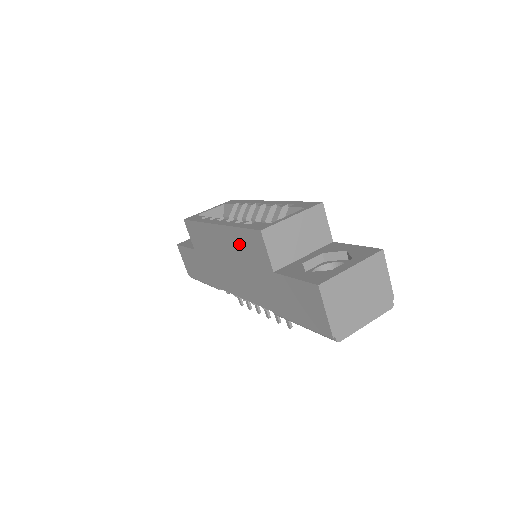
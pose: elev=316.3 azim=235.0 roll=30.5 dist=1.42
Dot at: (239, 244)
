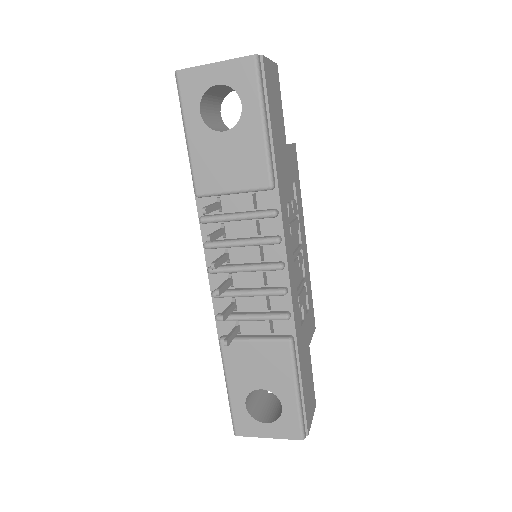
Dot at: occluded
